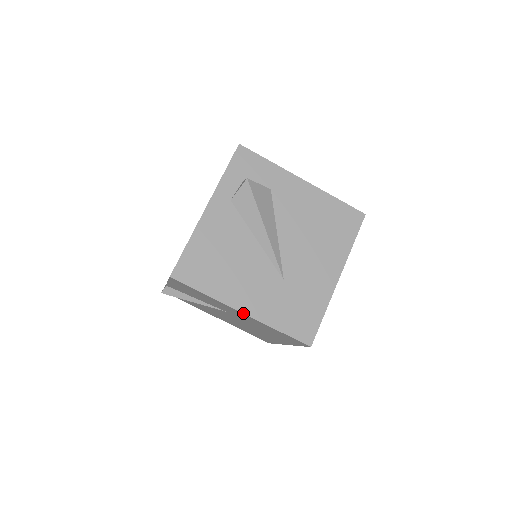
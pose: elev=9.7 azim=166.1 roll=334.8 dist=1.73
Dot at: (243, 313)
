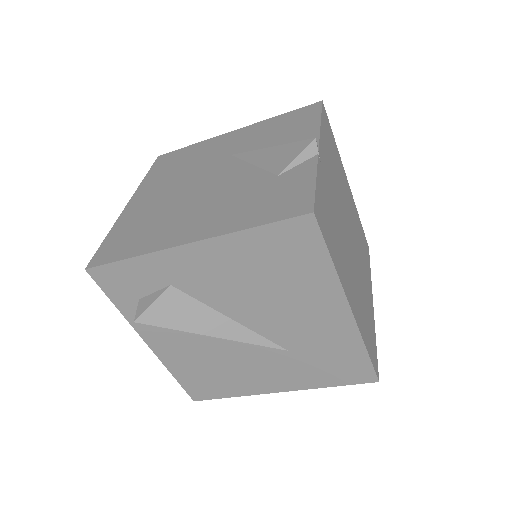
Dot at: occluded
